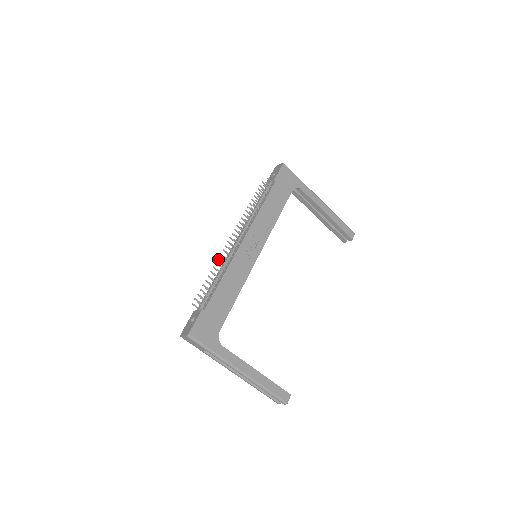
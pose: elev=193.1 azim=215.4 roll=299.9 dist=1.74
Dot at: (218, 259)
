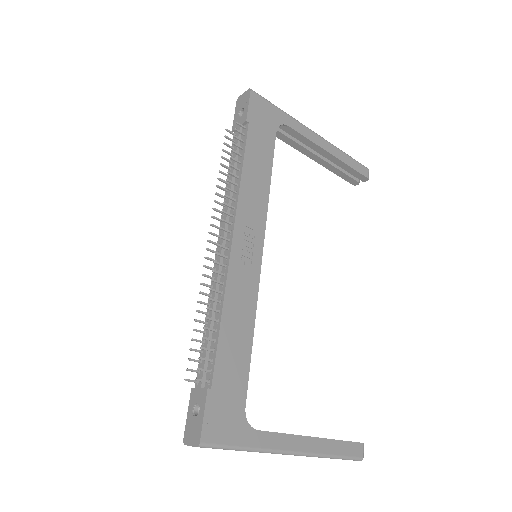
Dot at: occluded
